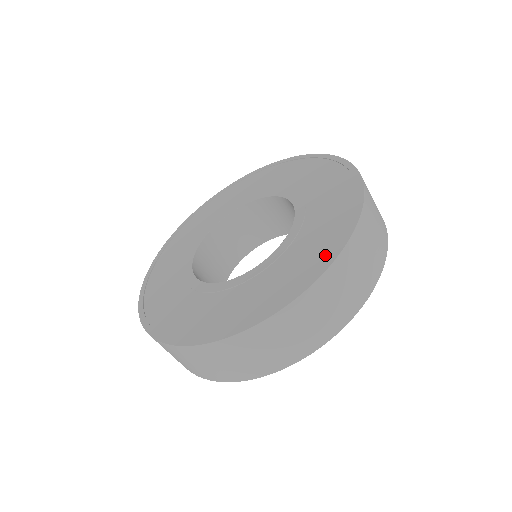
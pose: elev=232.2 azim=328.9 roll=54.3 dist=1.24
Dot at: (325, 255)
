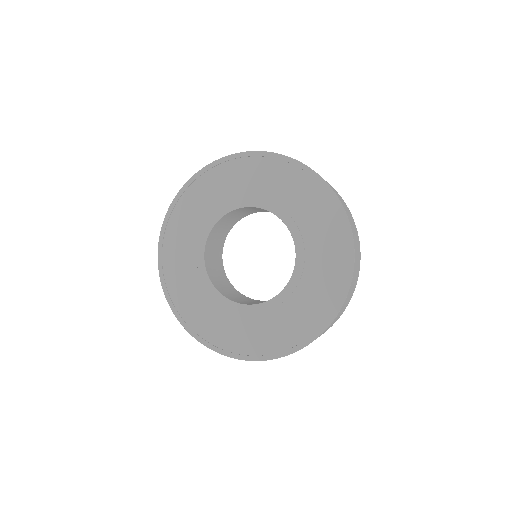
Dot at: (314, 325)
